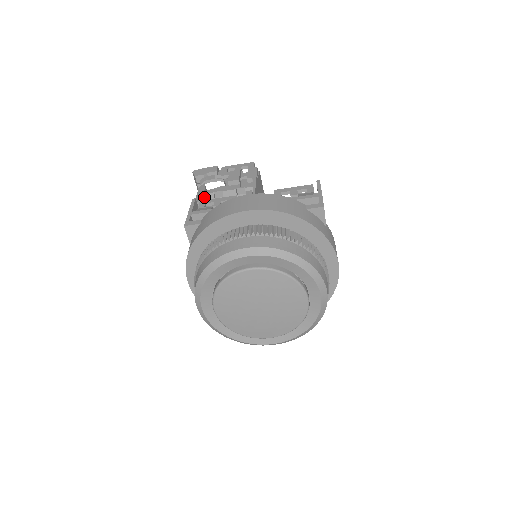
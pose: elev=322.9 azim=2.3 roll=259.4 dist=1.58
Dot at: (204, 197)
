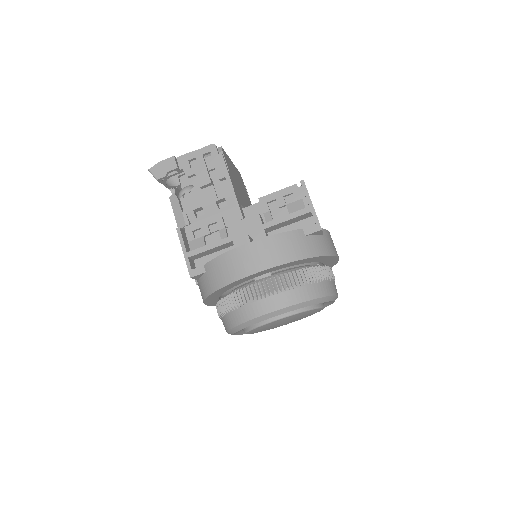
Dot at: (187, 222)
